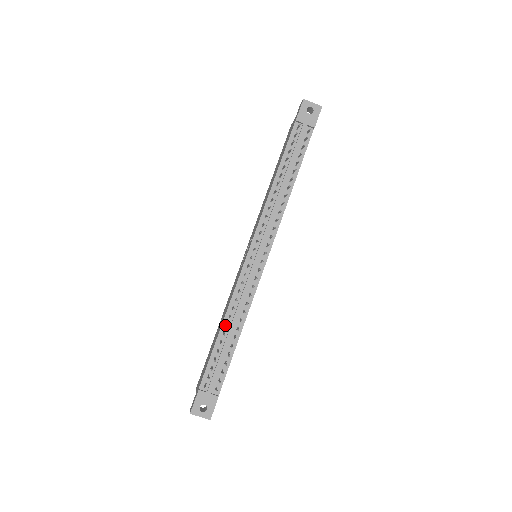
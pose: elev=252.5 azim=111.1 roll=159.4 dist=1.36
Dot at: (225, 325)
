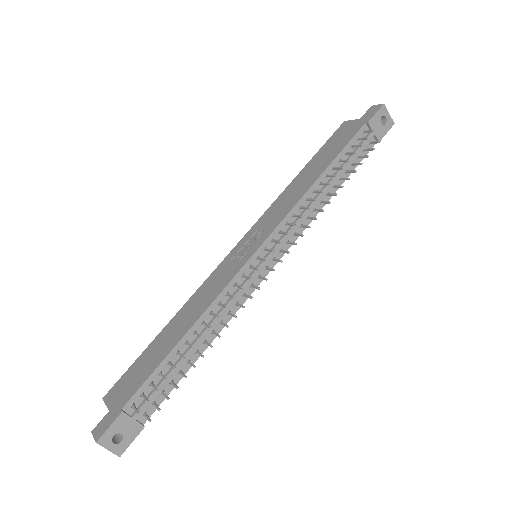
Dot at: (192, 332)
